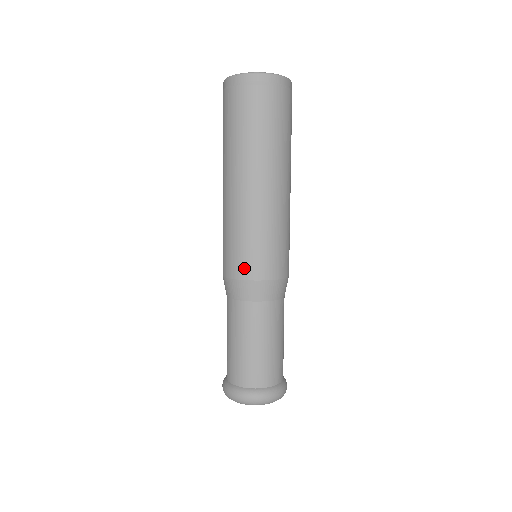
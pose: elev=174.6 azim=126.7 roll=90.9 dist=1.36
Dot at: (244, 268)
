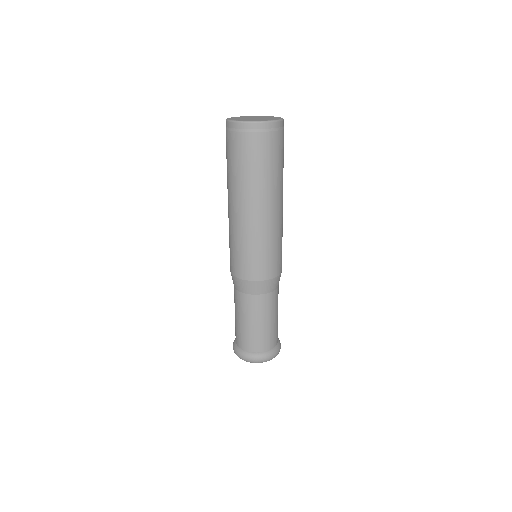
Dot at: (232, 266)
